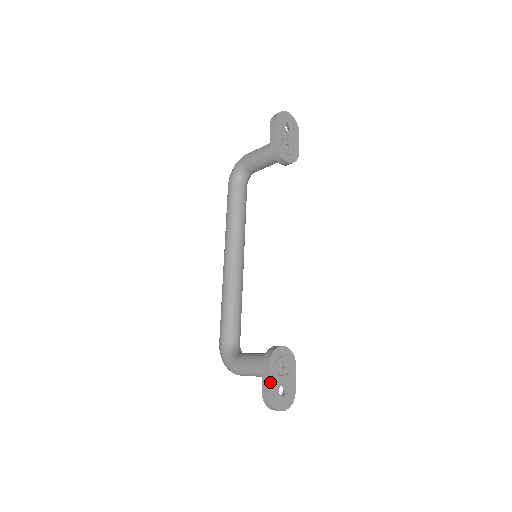
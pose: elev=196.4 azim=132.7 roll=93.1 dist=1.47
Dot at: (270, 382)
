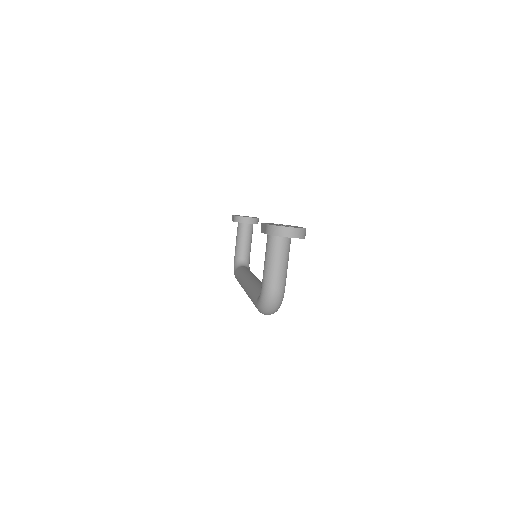
Dot at: occluded
